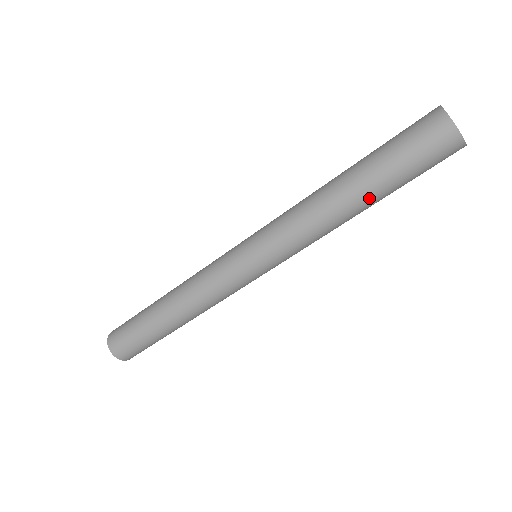
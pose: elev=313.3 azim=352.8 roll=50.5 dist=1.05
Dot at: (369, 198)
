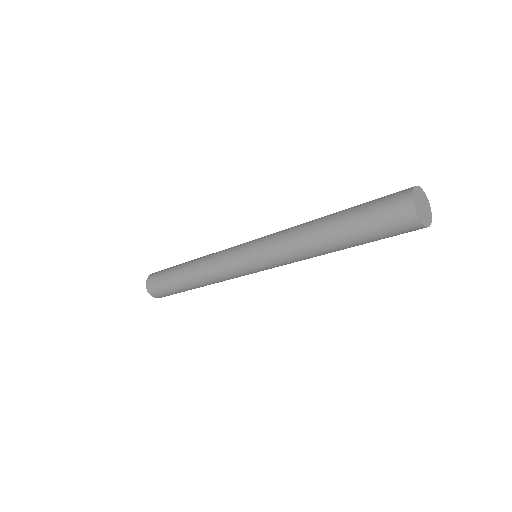
Dot at: (335, 236)
